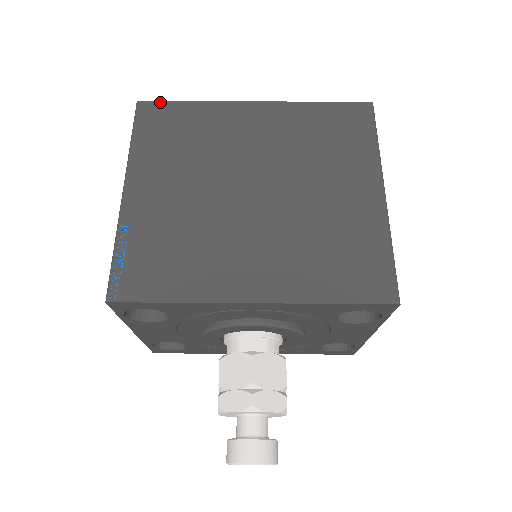
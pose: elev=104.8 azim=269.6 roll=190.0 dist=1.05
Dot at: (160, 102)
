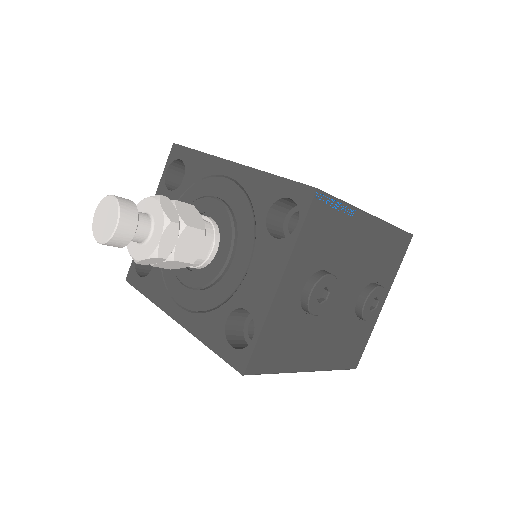
Dot at: occluded
